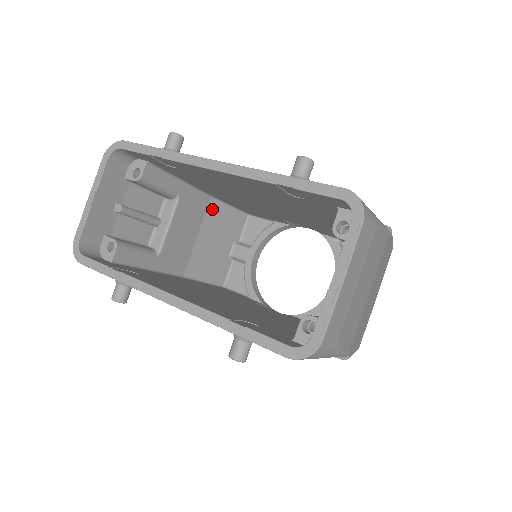
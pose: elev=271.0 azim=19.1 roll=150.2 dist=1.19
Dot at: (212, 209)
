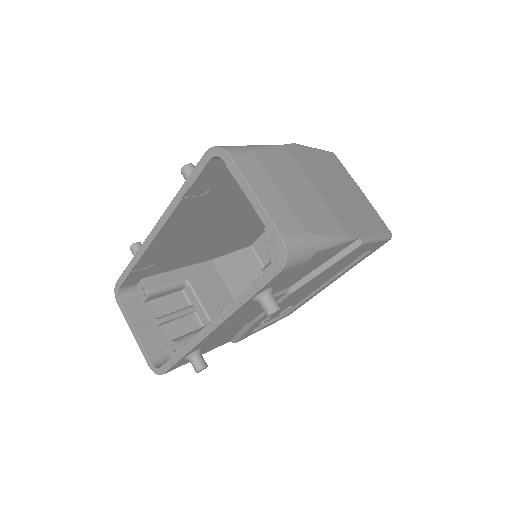
Dot at: (221, 267)
